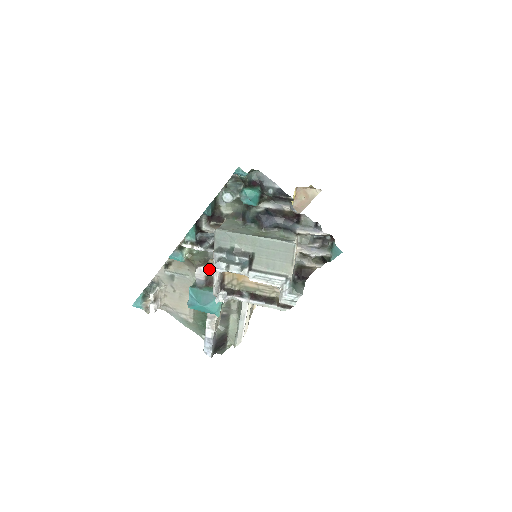
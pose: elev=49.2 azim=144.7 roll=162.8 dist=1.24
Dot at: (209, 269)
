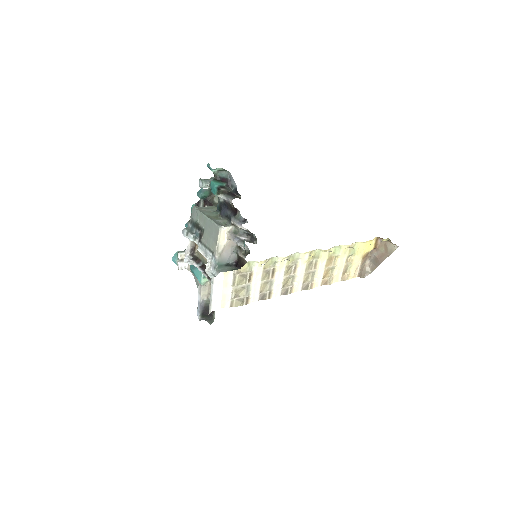
Dot at: occluded
